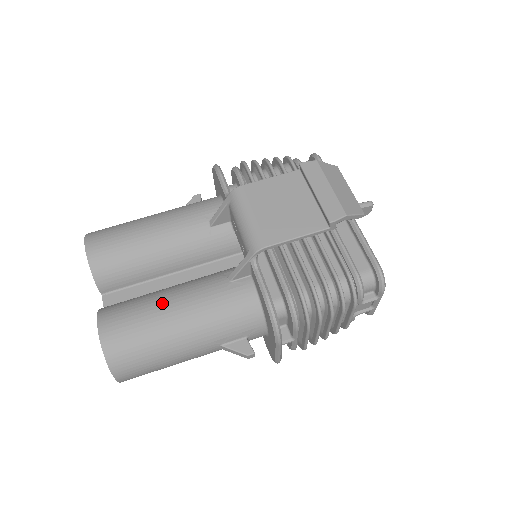
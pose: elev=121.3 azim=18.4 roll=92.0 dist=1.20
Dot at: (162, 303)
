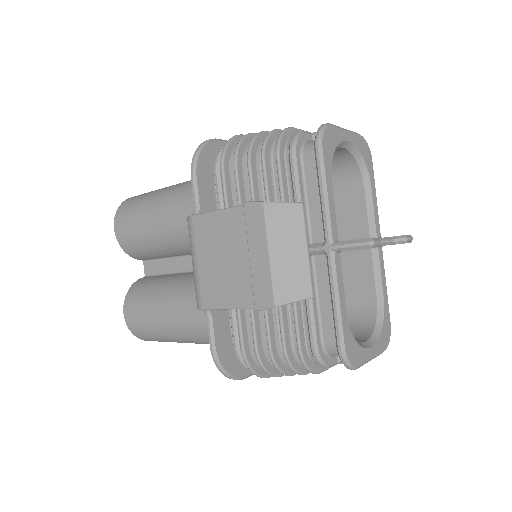
Dot at: (159, 305)
